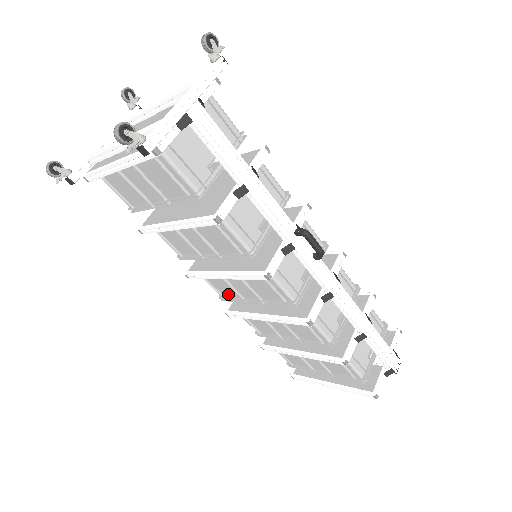
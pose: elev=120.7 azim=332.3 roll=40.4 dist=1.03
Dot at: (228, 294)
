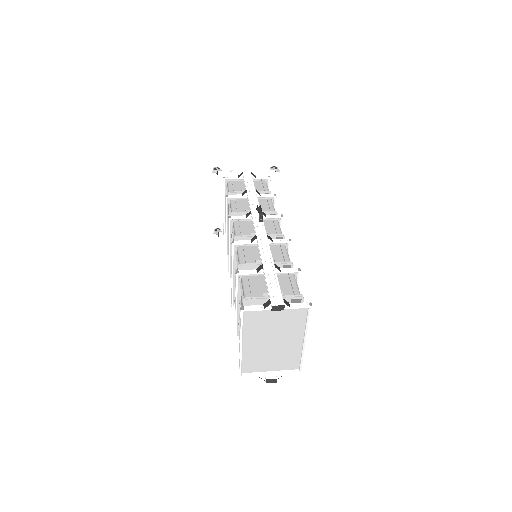
Dot at: occluded
